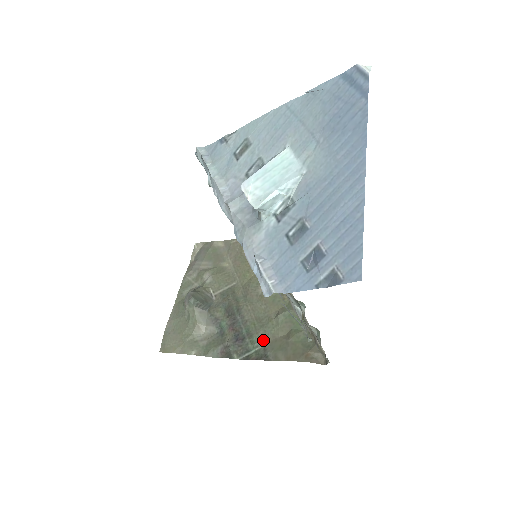
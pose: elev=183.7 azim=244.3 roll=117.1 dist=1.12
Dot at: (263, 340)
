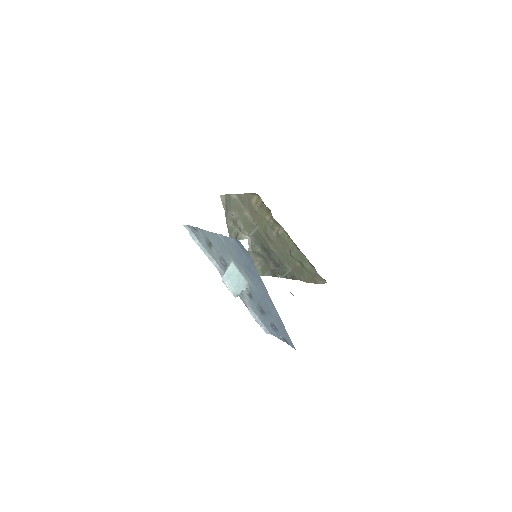
Dot at: (290, 266)
